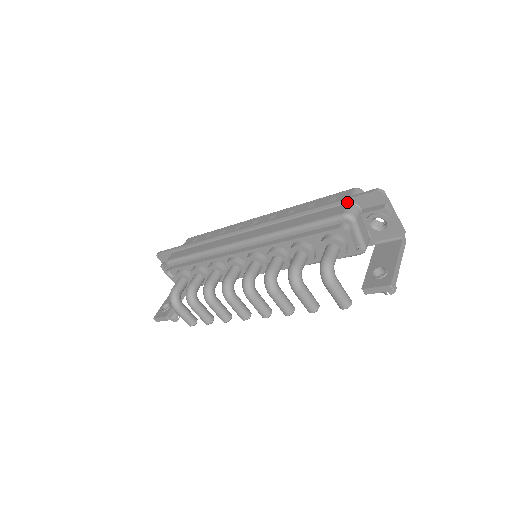
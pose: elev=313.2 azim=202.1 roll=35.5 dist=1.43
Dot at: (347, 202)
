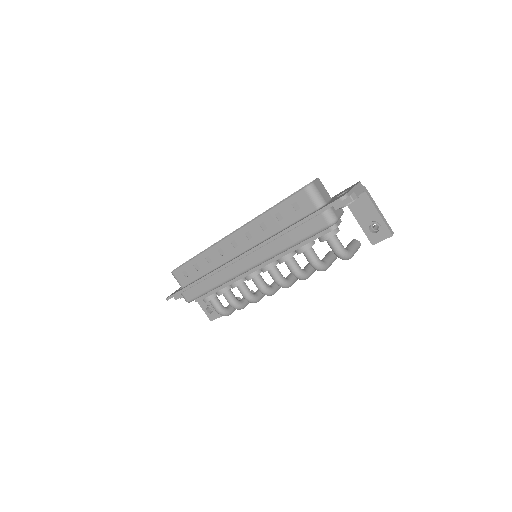
Dot at: (320, 213)
